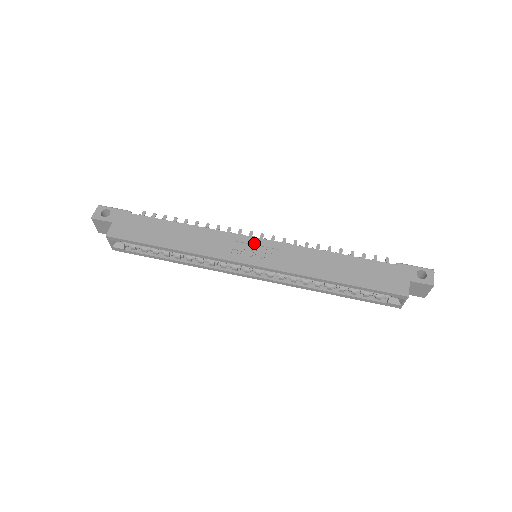
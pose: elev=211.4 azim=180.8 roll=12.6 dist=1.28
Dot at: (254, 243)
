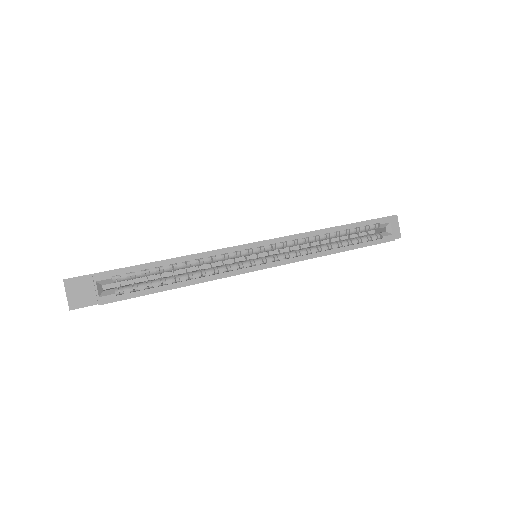
Dot at: occluded
